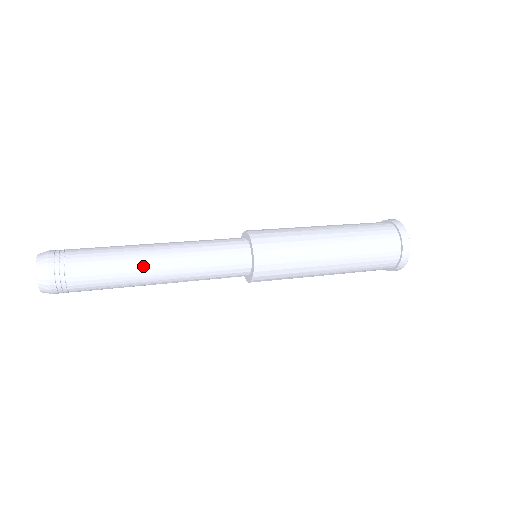
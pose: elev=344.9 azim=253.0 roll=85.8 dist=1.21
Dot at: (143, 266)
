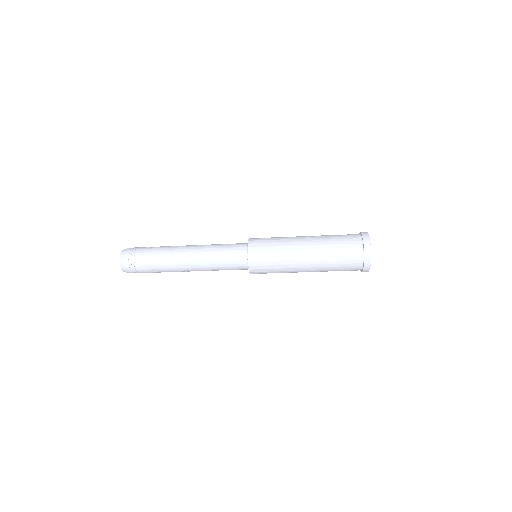
Dot at: (179, 247)
